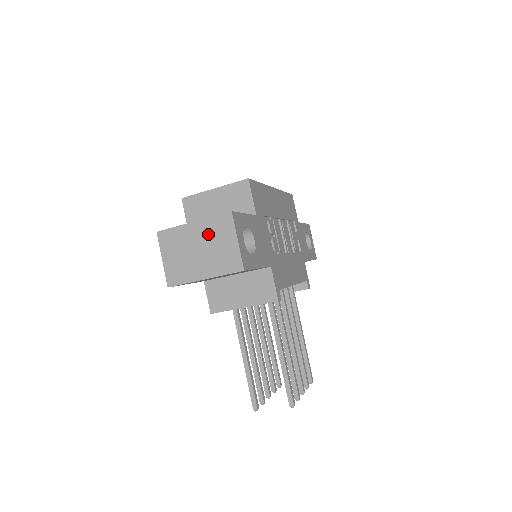
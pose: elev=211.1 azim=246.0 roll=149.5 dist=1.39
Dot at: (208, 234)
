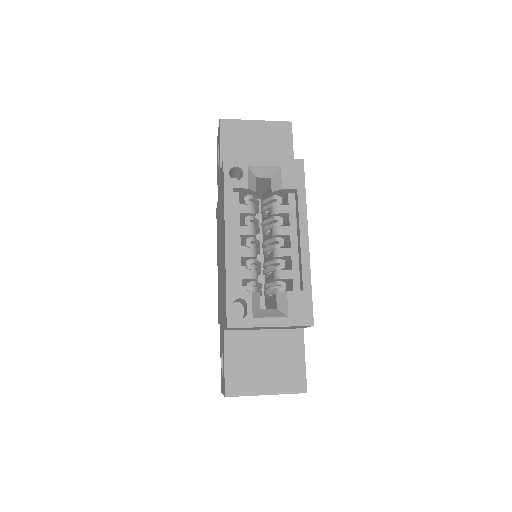
Dot at: occluded
